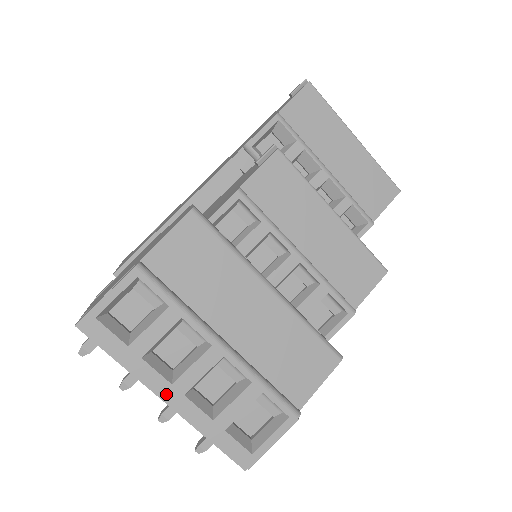
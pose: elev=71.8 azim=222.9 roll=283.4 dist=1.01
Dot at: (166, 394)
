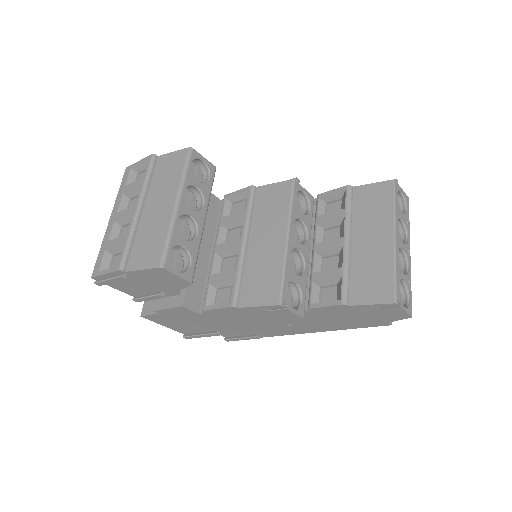
Dot at: (113, 215)
